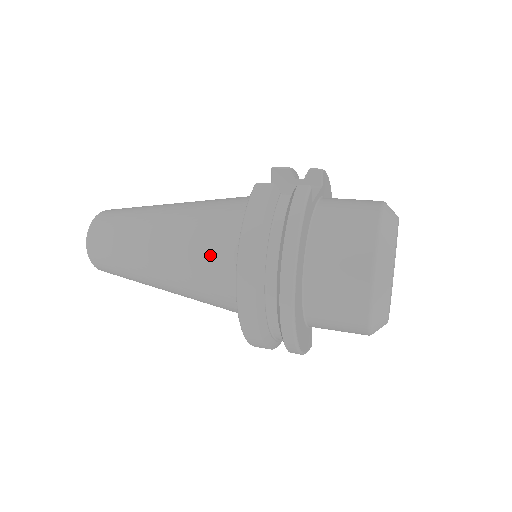
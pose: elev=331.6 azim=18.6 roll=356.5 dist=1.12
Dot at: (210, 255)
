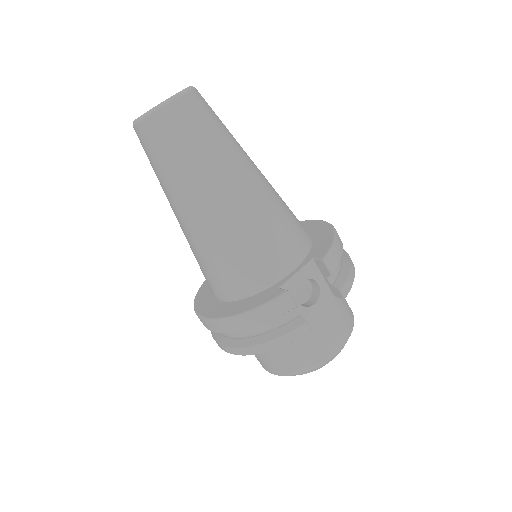
Dot at: (217, 269)
